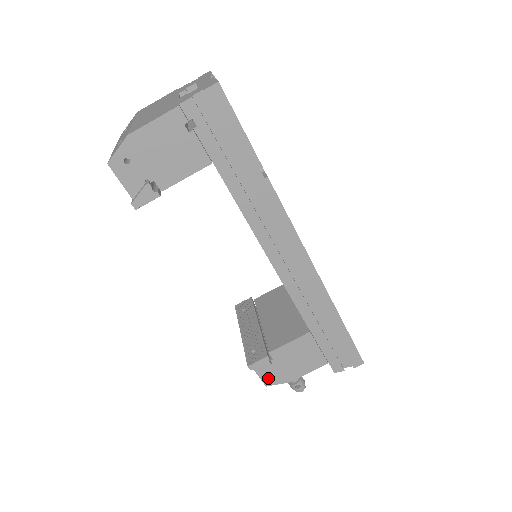
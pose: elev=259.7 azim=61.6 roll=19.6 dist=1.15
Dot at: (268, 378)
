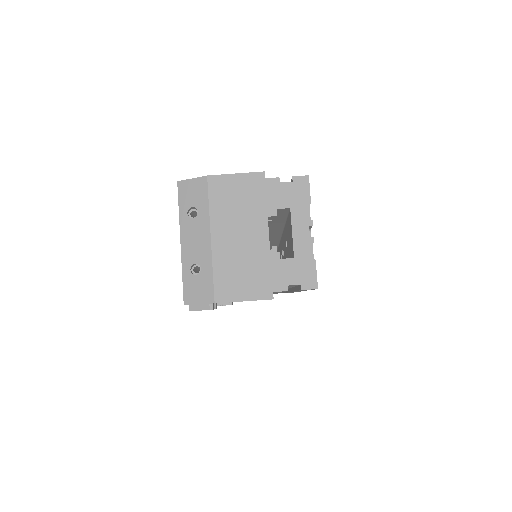
Dot at: occluded
